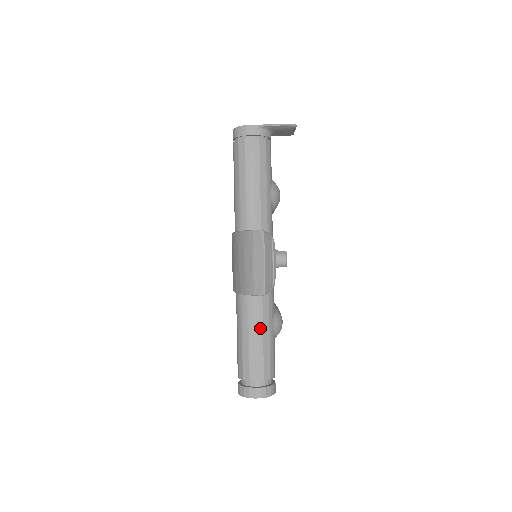
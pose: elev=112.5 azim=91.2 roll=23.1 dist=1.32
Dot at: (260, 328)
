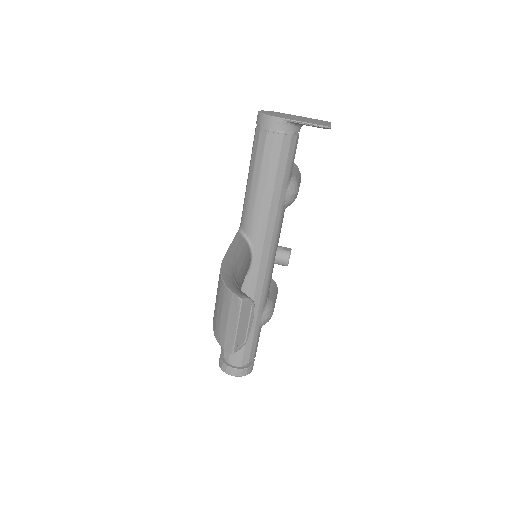
Dot at: occluded
